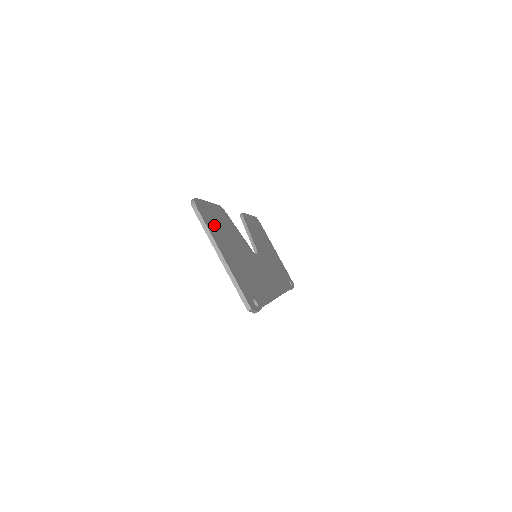
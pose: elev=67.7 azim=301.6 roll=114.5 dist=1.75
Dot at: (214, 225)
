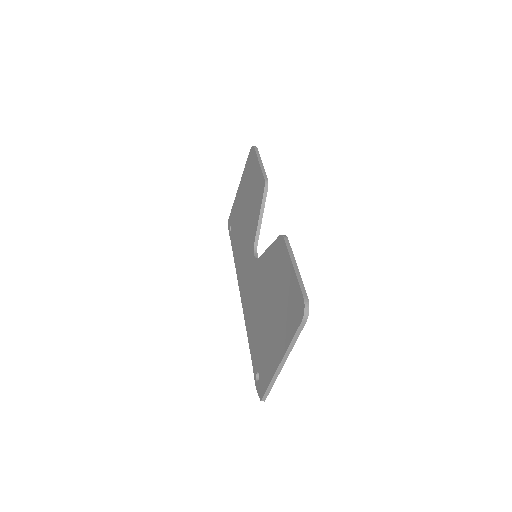
Dot at: occluded
